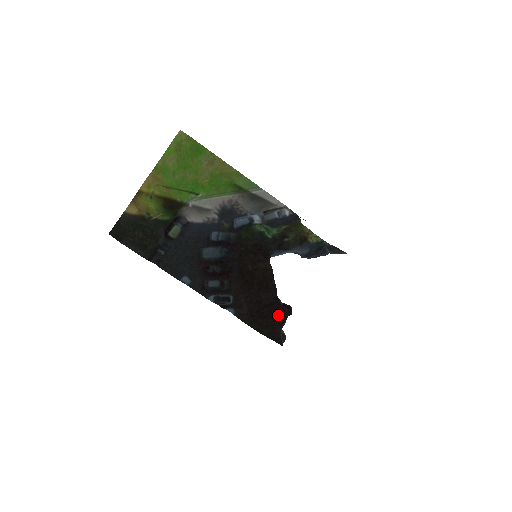
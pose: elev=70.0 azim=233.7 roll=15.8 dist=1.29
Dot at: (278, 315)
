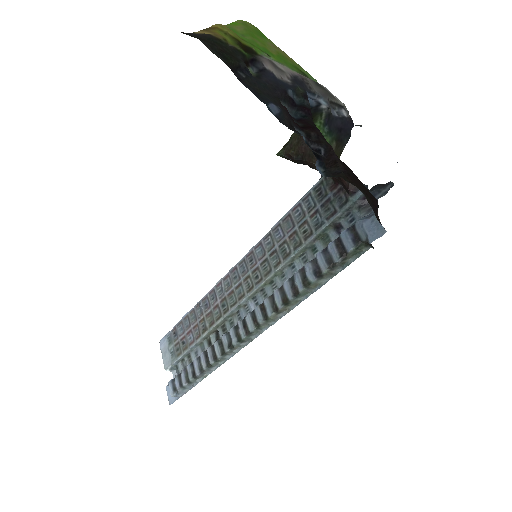
Dot at: (370, 193)
